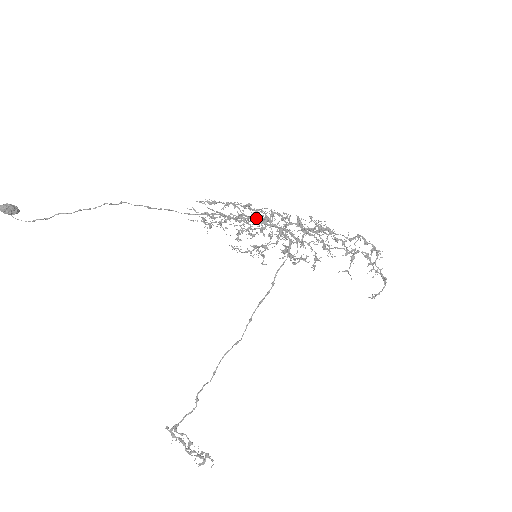
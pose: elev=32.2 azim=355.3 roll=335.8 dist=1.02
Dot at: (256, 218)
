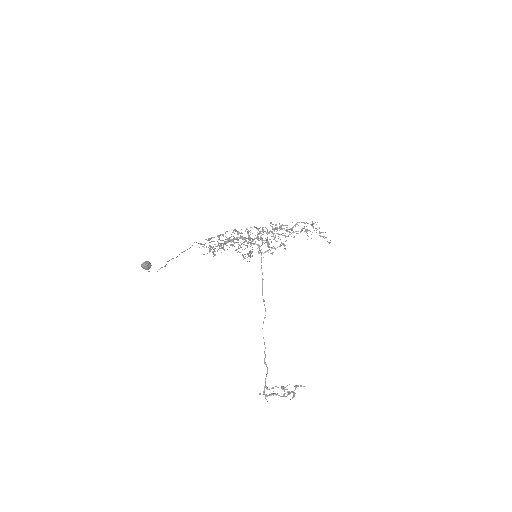
Dot at: occluded
